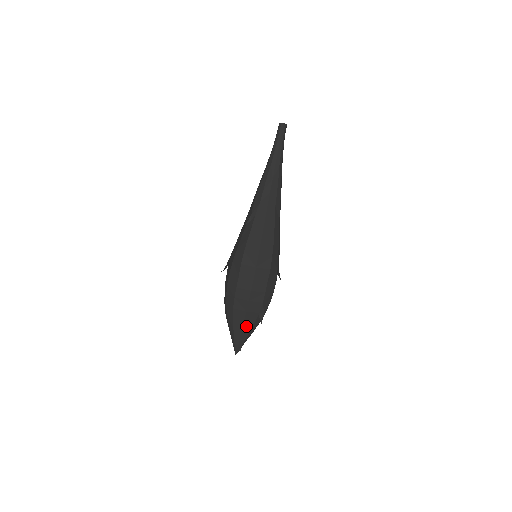
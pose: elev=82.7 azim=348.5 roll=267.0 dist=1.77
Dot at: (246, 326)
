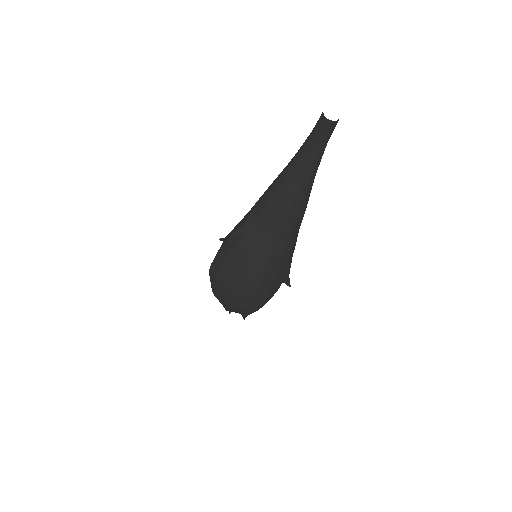
Dot at: occluded
